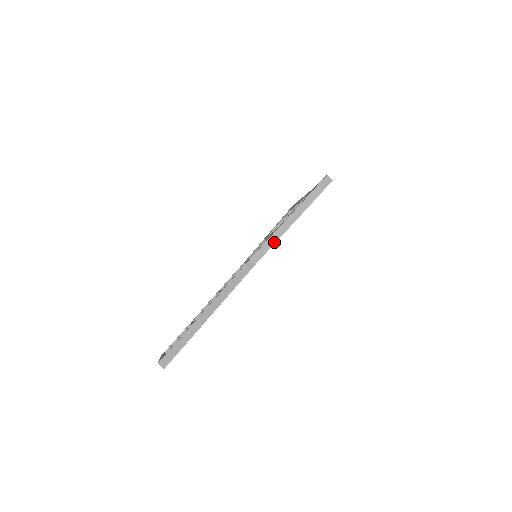
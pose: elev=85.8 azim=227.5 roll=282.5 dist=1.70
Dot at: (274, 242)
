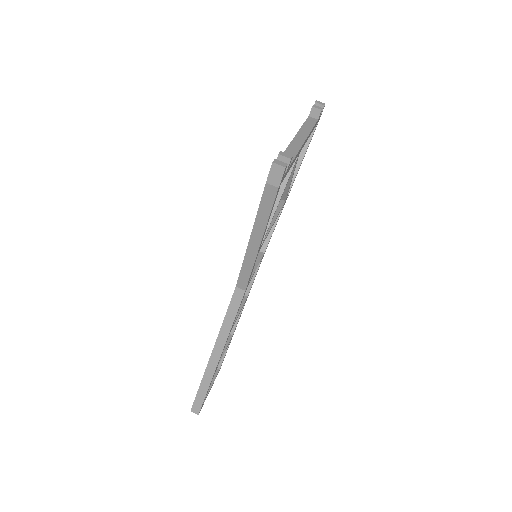
Dot at: (251, 266)
